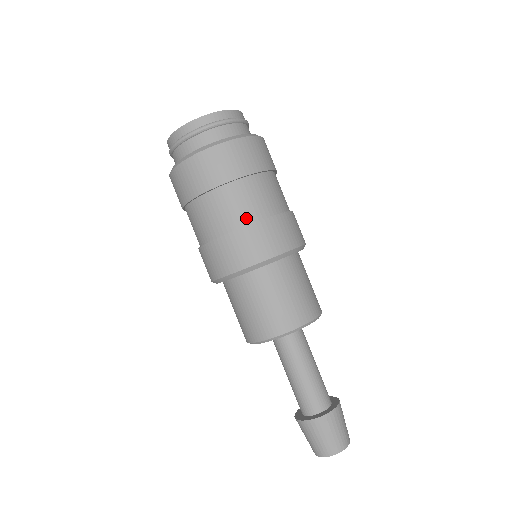
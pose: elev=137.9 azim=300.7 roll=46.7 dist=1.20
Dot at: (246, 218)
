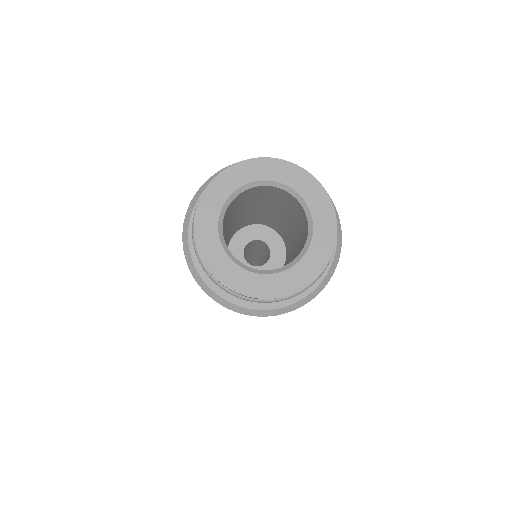
Dot at: occluded
